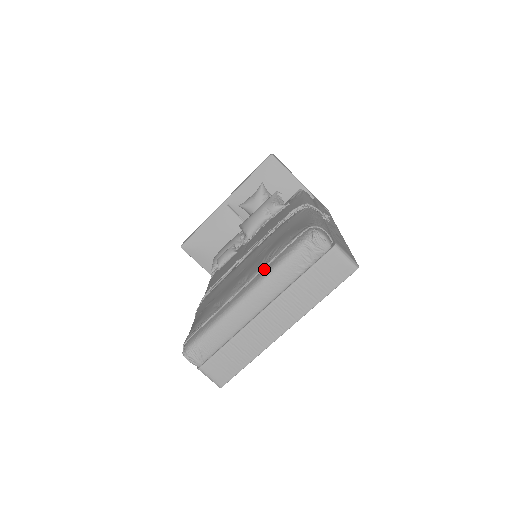
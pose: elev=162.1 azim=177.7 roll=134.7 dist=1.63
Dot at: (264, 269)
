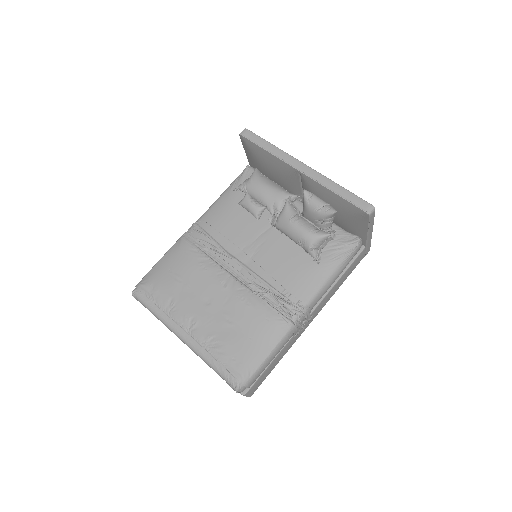
Dot at: (203, 347)
